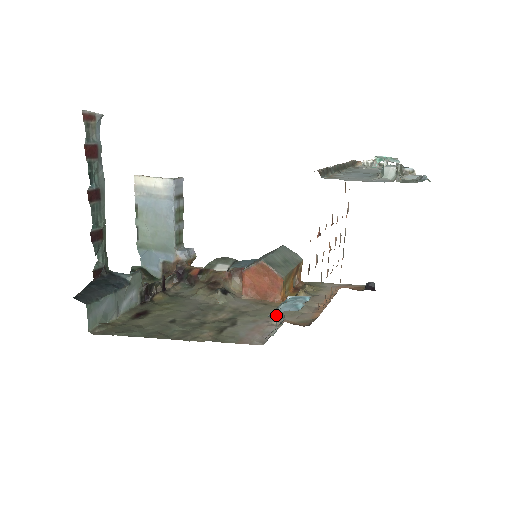
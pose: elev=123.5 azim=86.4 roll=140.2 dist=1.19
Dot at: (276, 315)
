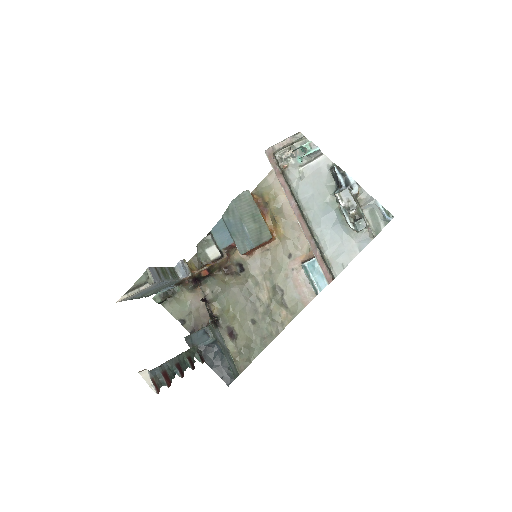
Dot at: (288, 257)
